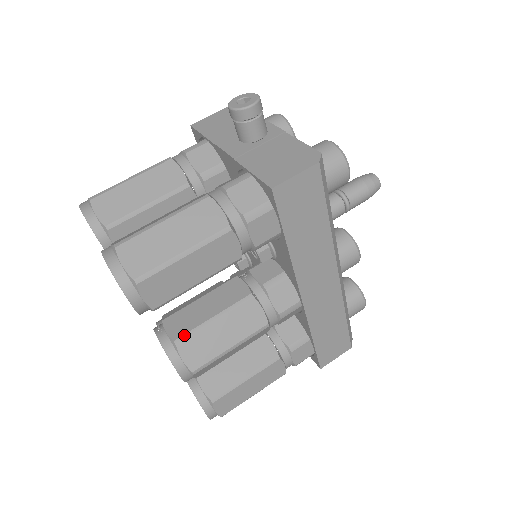
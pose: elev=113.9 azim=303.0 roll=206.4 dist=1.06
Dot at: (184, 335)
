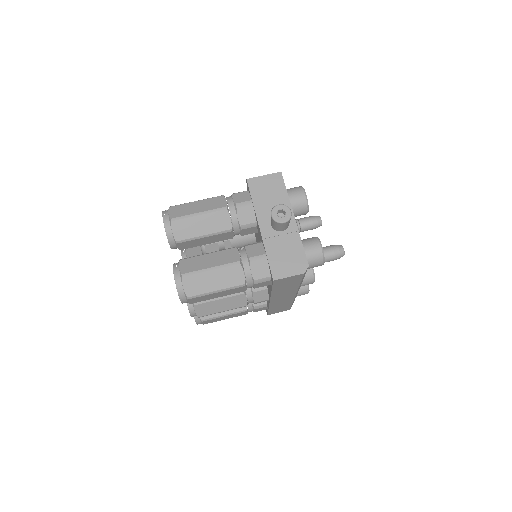
Dot at: (200, 302)
